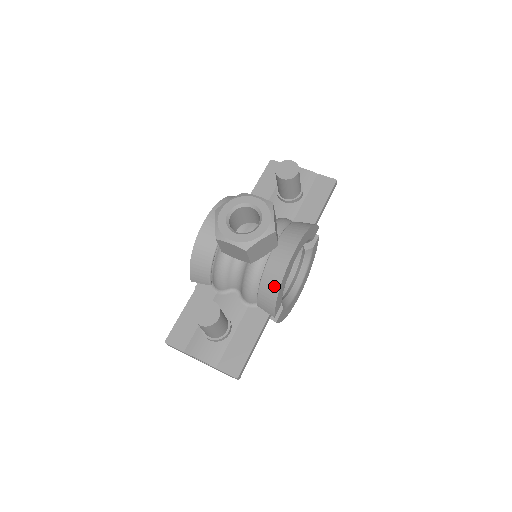
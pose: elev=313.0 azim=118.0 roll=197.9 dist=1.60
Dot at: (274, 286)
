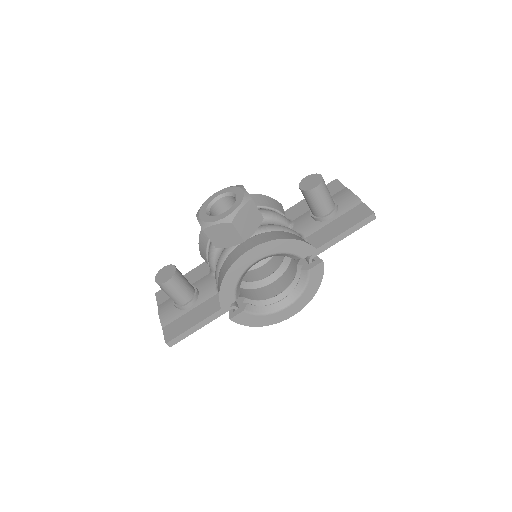
Dot at: (222, 276)
